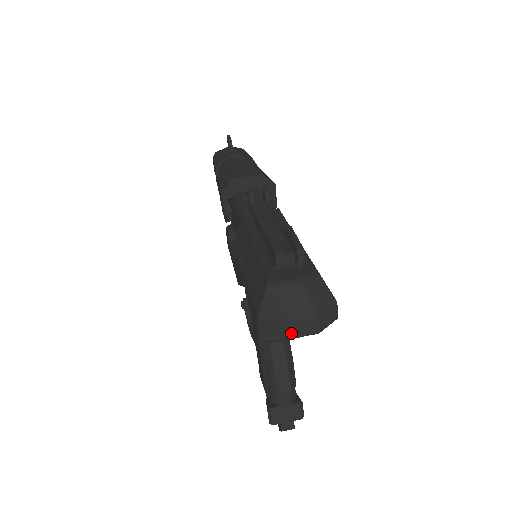
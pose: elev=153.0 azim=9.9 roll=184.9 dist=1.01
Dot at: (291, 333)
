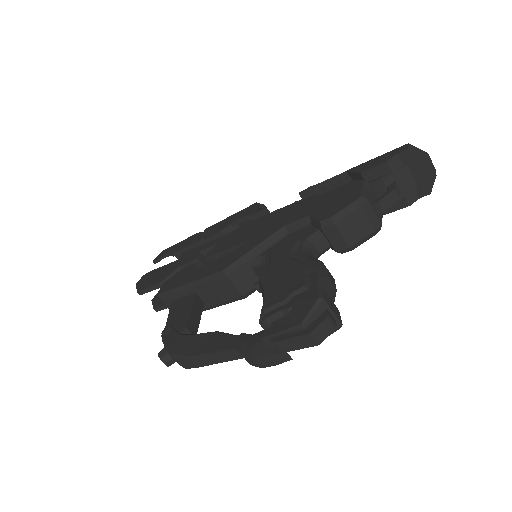
Dot at: (429, 158)
